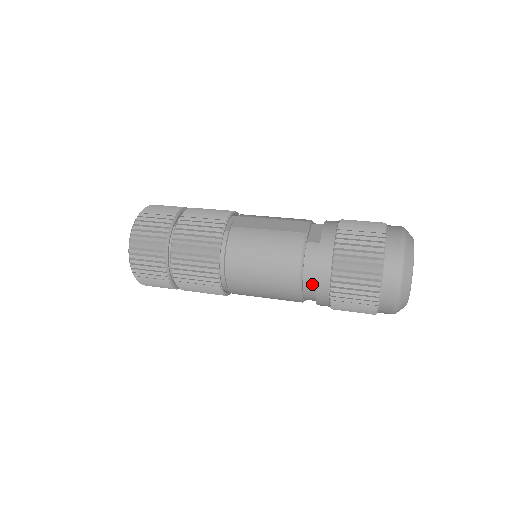
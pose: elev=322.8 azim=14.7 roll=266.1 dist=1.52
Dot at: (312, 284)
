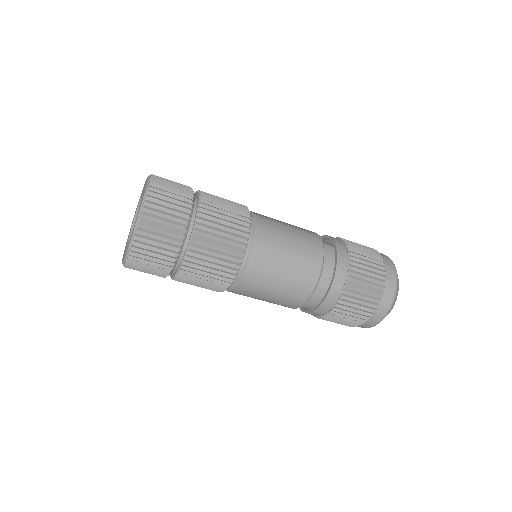
Dot at: (327, 281)
